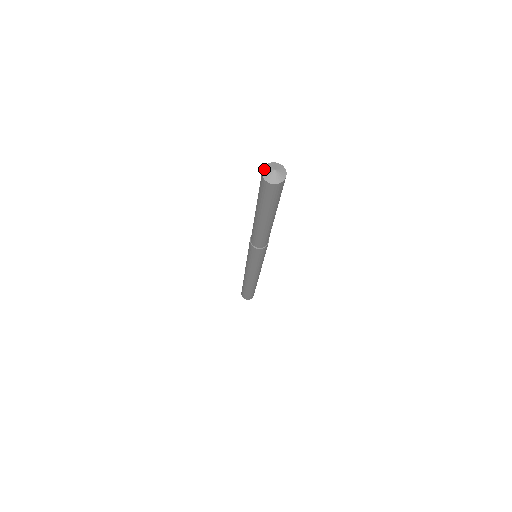
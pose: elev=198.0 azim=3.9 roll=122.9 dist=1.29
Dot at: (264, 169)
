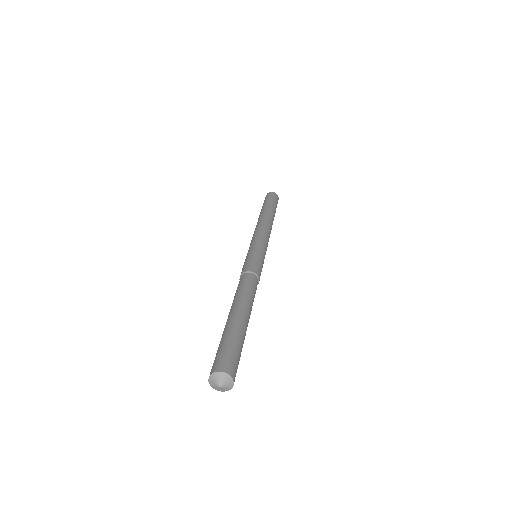
Dot at: (210, 381)
